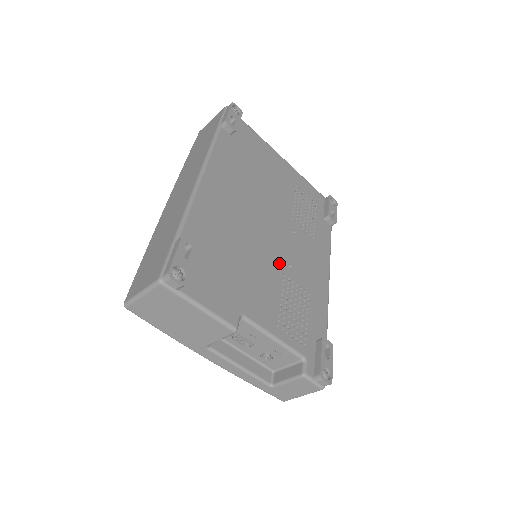
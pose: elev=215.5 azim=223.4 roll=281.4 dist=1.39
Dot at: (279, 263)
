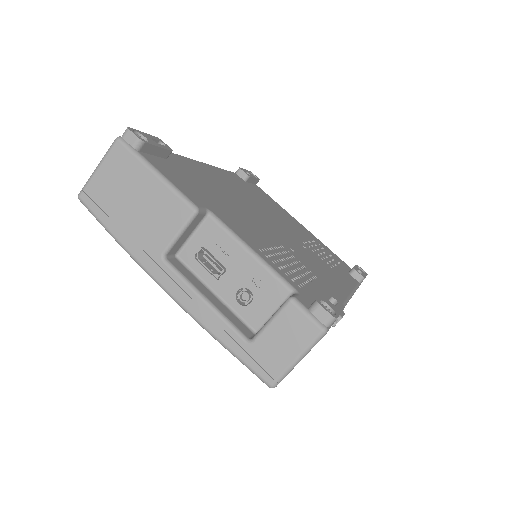
Dot at: (277, 238)
